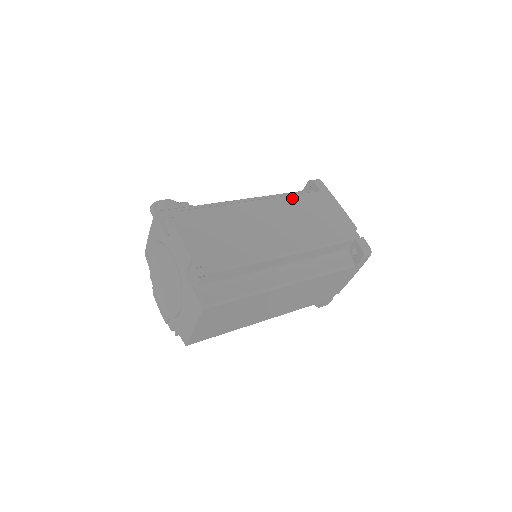
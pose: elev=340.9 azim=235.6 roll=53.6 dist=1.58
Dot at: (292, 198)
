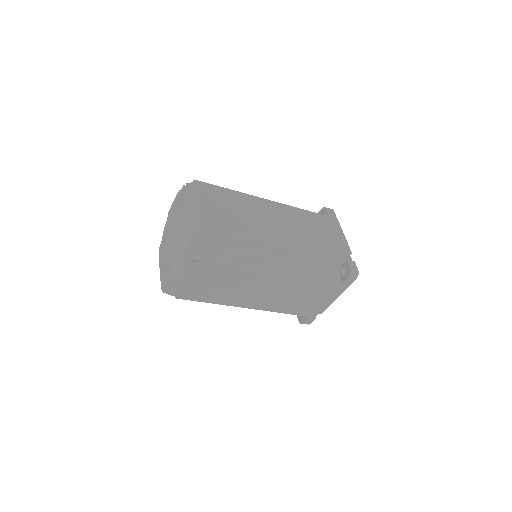
Dot at: occluded
